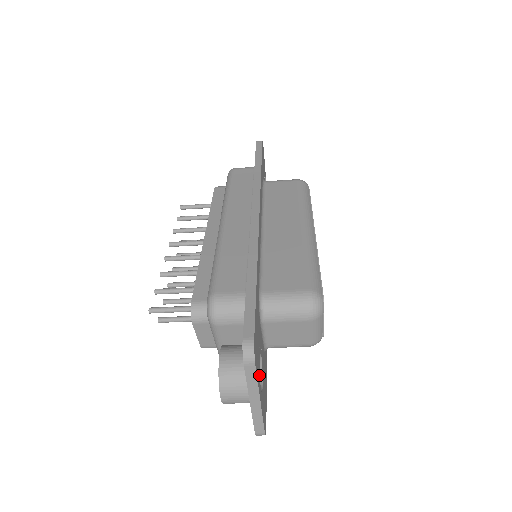
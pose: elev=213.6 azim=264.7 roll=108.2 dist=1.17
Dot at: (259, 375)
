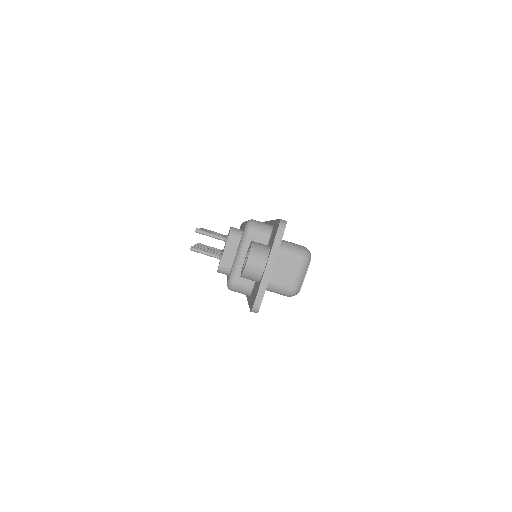
Dot at: occluded
